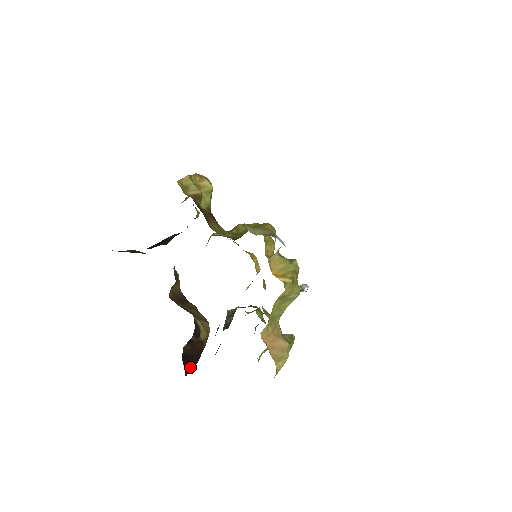
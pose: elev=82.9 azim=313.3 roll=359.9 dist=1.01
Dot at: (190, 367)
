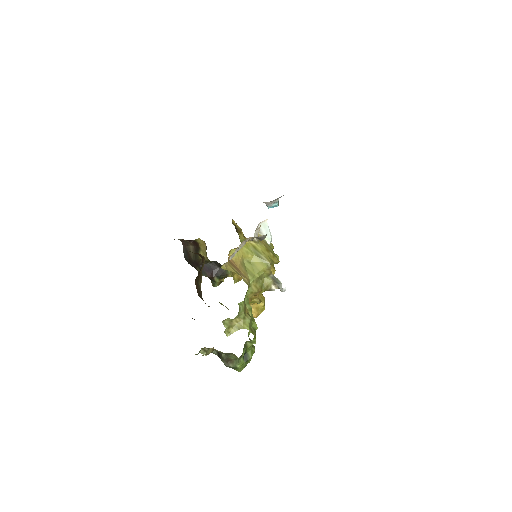
Dot at: occluded
